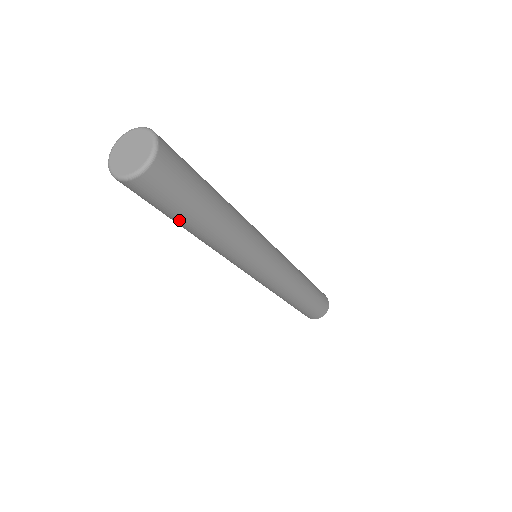
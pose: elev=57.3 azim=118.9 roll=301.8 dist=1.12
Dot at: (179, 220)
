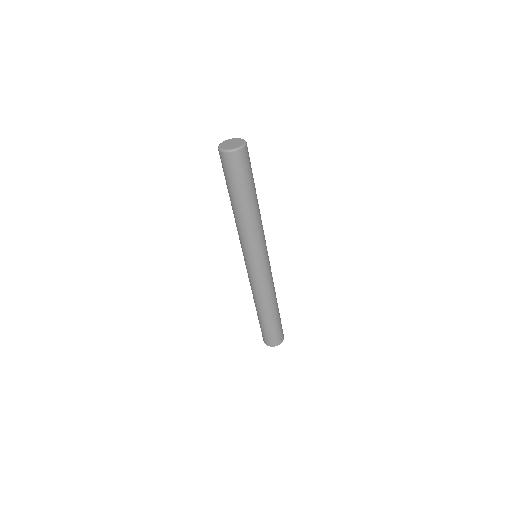
Dot at: (234, 191)
